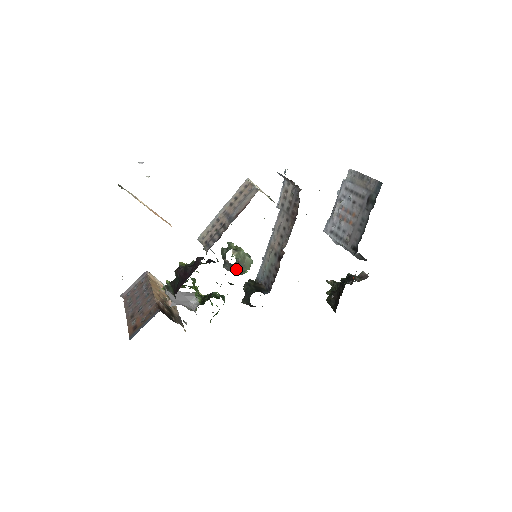
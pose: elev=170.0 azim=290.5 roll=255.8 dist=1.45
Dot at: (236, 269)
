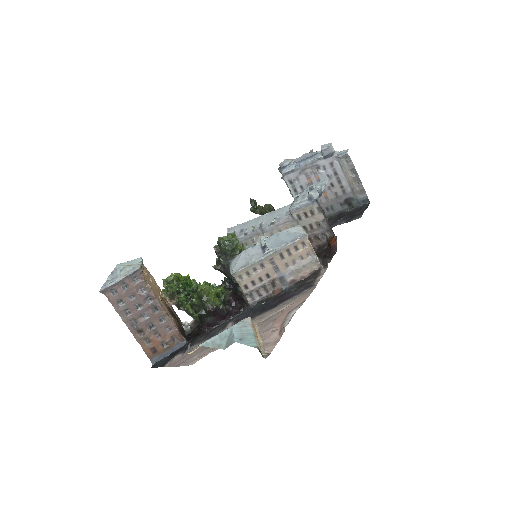
Dot at: occluded
